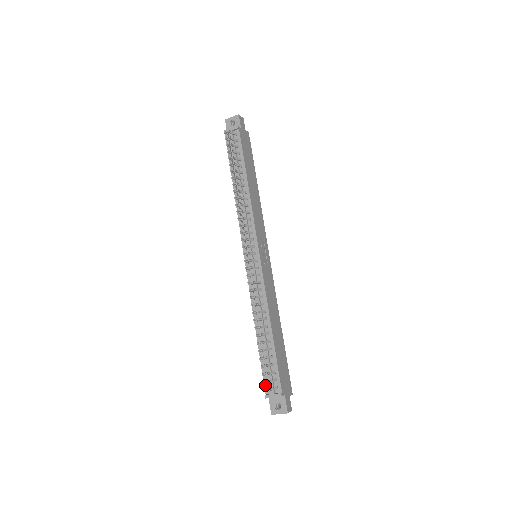
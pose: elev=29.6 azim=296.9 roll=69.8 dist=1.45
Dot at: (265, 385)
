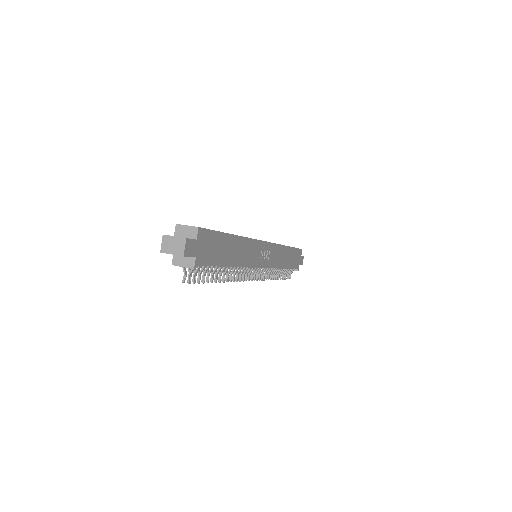
Dot at: occluded
